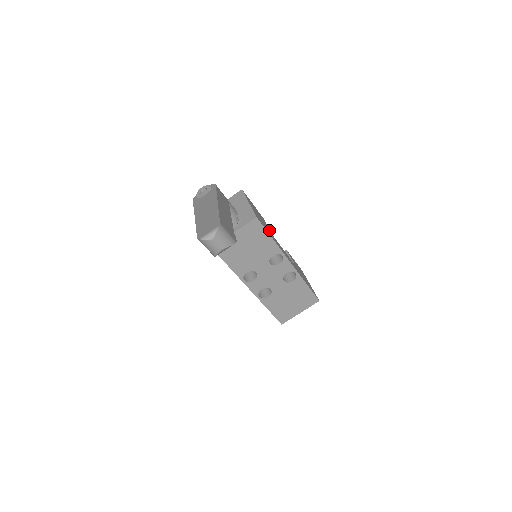
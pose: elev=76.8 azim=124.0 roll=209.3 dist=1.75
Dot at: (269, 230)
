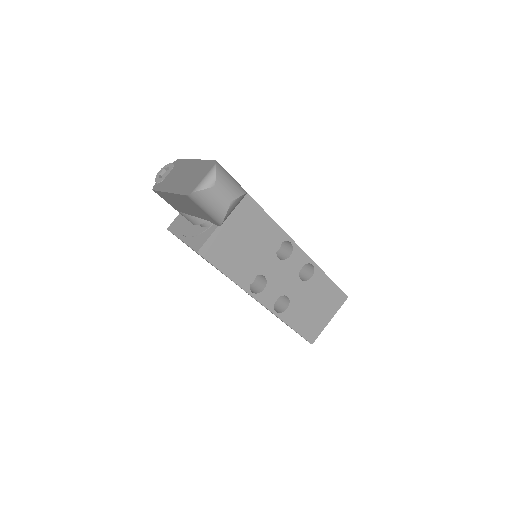
Dot at: occluded
